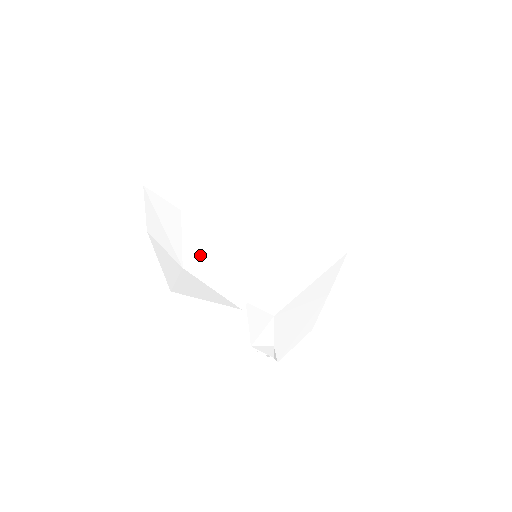
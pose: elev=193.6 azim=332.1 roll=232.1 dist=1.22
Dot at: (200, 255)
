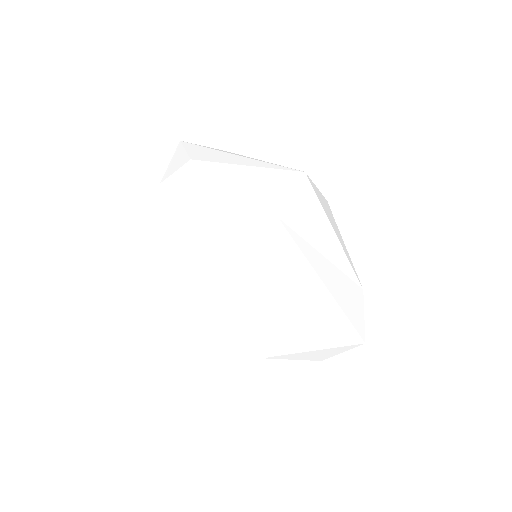
Dot at: occluded
